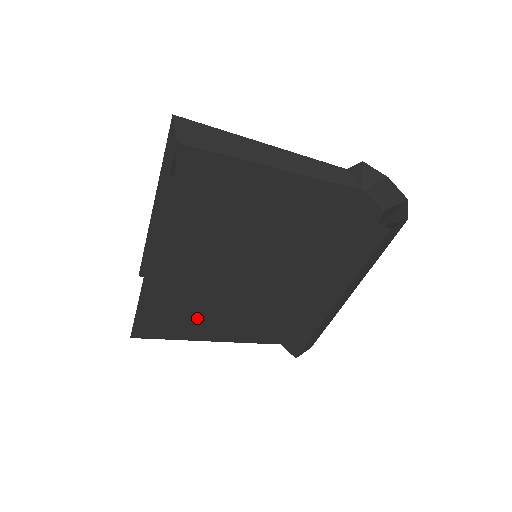
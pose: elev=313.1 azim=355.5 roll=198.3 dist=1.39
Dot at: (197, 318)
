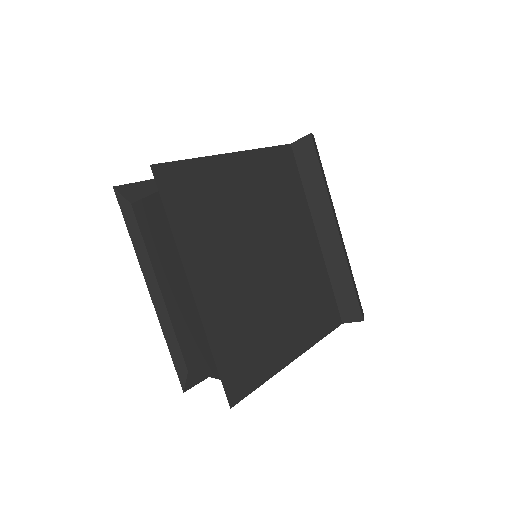
Dot at: (265, 332)
